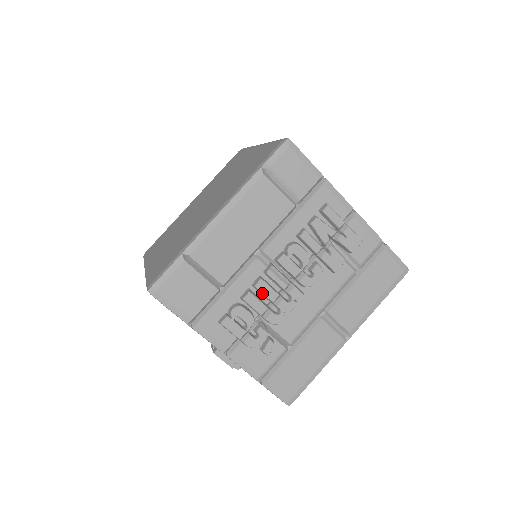
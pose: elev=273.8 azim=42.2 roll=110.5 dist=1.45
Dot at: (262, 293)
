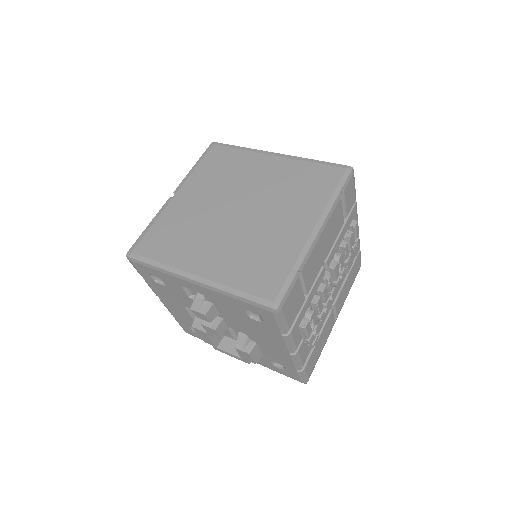
Dot at: (323, 297)
